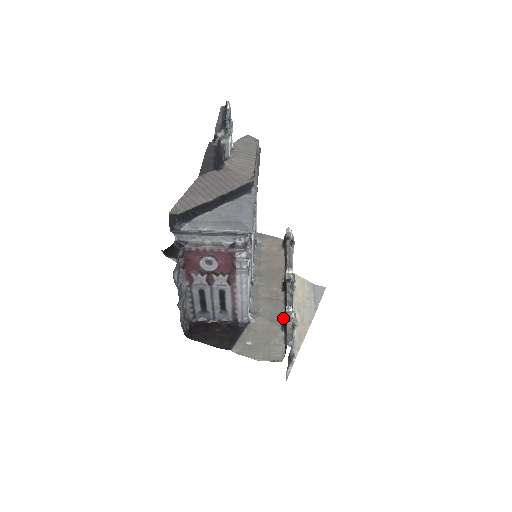
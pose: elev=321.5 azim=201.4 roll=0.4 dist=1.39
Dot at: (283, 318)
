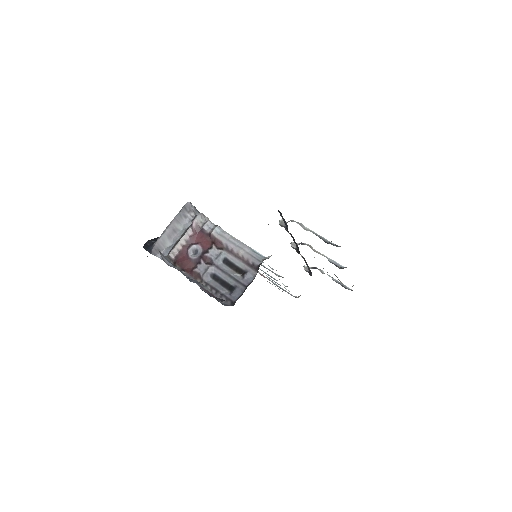
Dot at: (290, 234)
